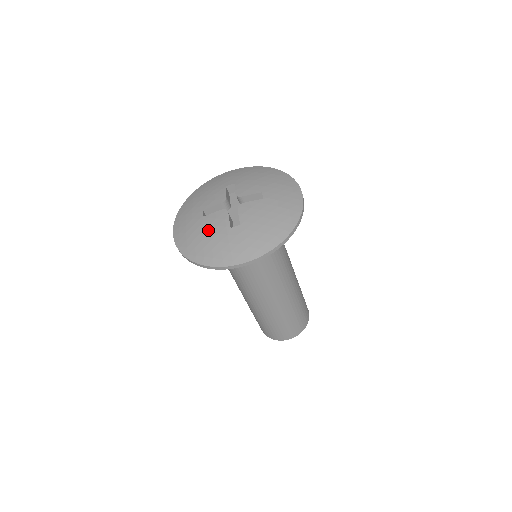
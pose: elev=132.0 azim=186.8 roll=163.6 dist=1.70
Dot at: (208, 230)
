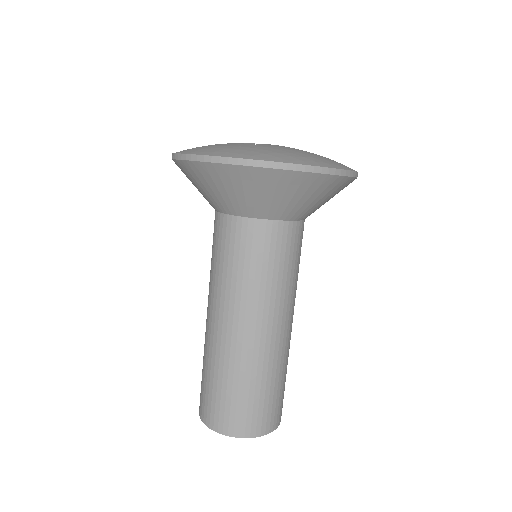
Dot at: (283, 148)
